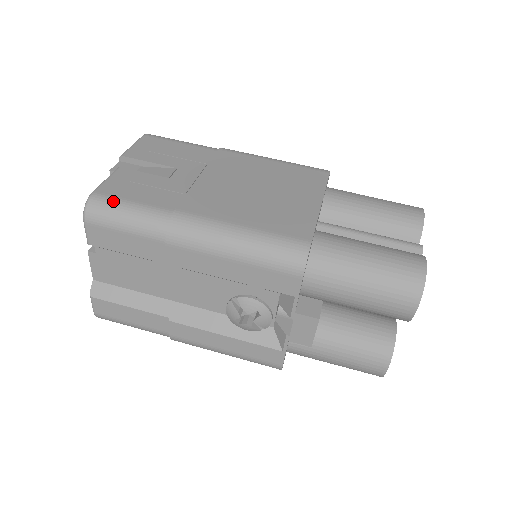
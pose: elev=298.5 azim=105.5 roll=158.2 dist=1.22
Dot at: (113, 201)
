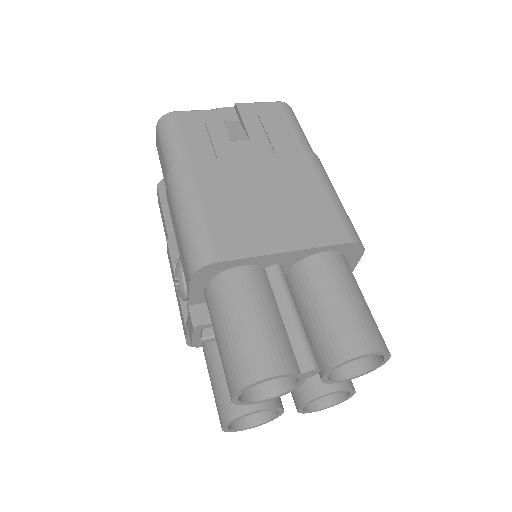
Dot at: (173, 126)
